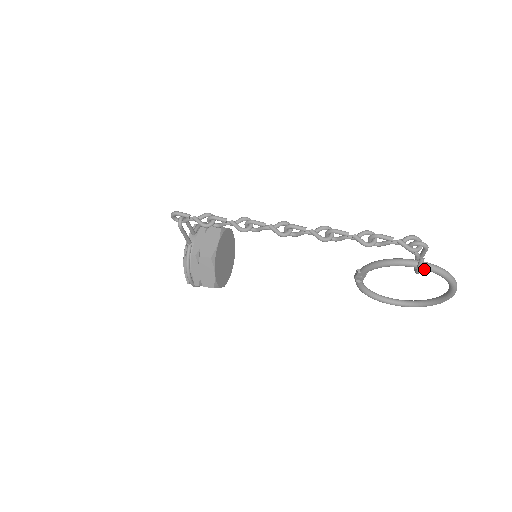
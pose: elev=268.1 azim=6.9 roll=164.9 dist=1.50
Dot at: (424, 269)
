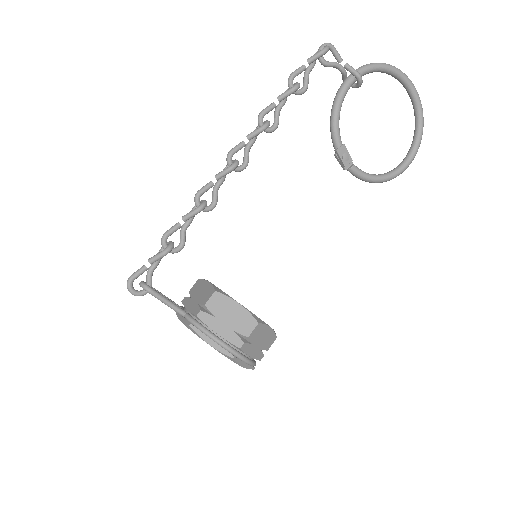
Dot at: (360, 74)
